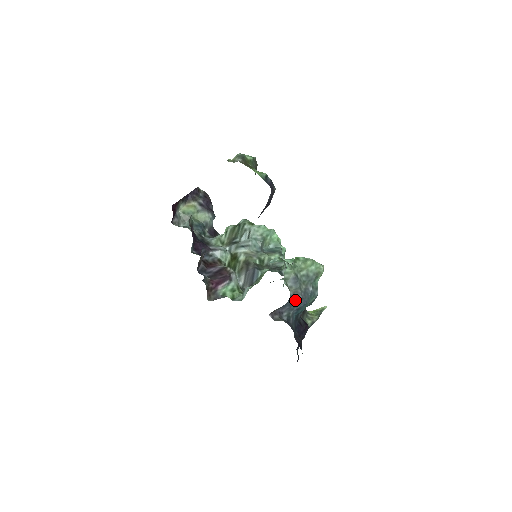
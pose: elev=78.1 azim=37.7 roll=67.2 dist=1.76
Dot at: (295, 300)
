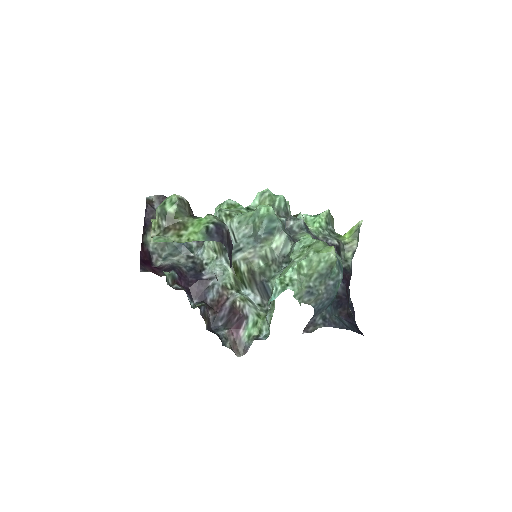
Dot at: (321, 305)
